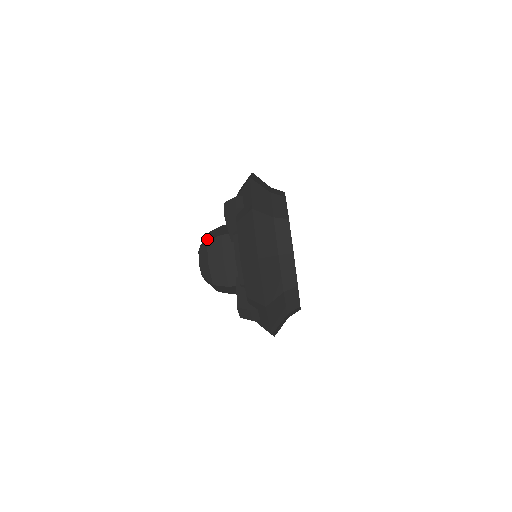
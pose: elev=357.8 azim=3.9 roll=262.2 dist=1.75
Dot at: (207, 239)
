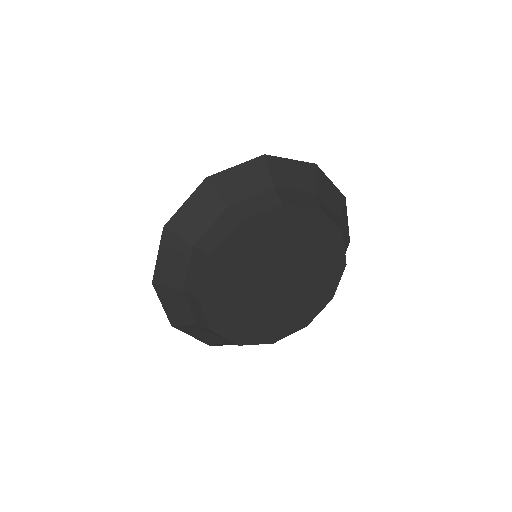
Dot at: occluded
